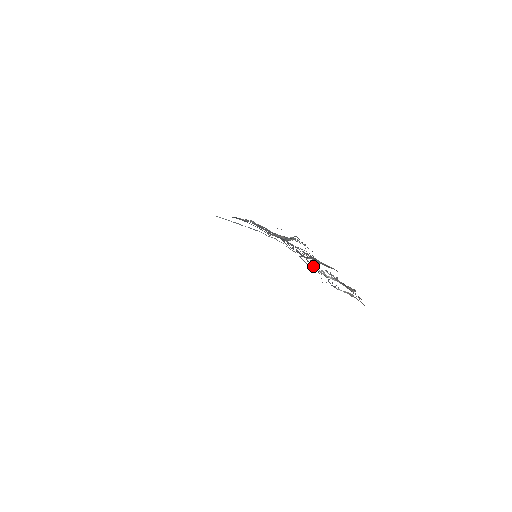
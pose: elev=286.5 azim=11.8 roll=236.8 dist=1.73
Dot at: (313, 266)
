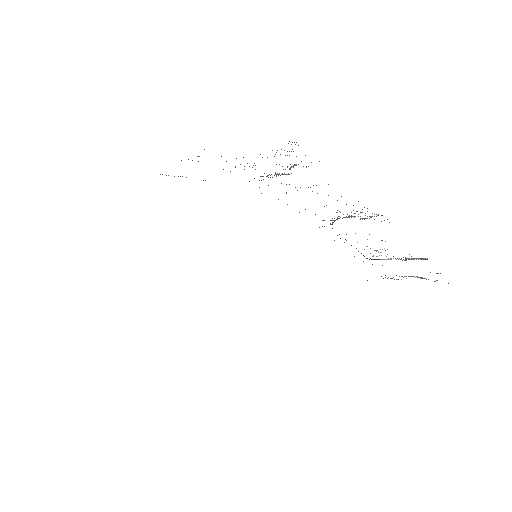
Dot at: occluded
